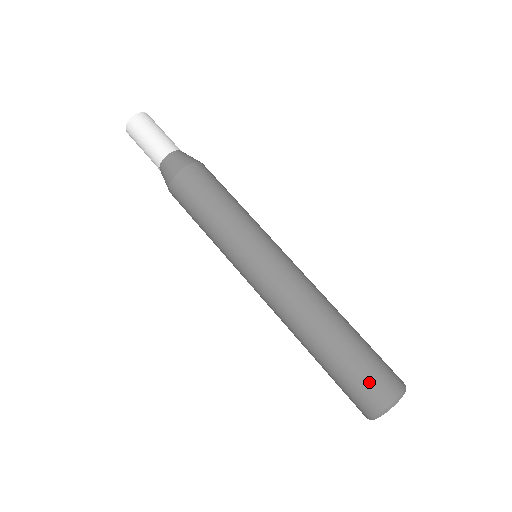
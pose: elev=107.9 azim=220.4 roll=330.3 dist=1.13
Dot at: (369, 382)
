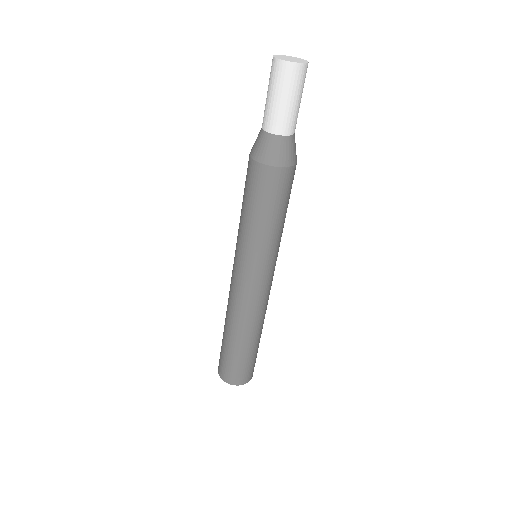
Dot at: (223, 364)
